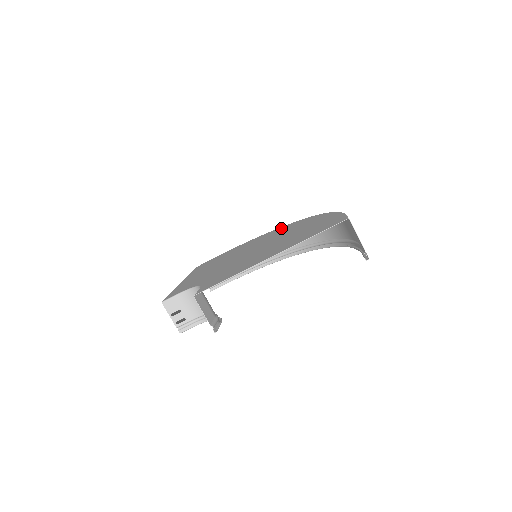
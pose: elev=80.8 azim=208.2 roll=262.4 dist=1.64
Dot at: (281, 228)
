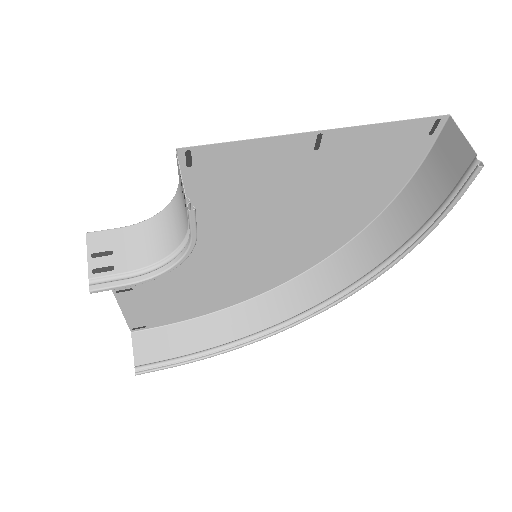
Dot at: (287, 273)
